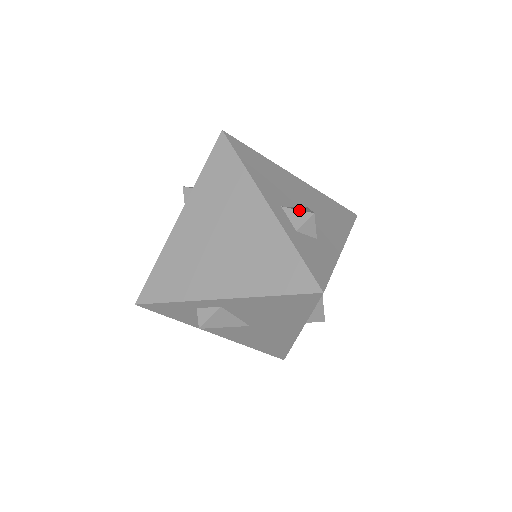
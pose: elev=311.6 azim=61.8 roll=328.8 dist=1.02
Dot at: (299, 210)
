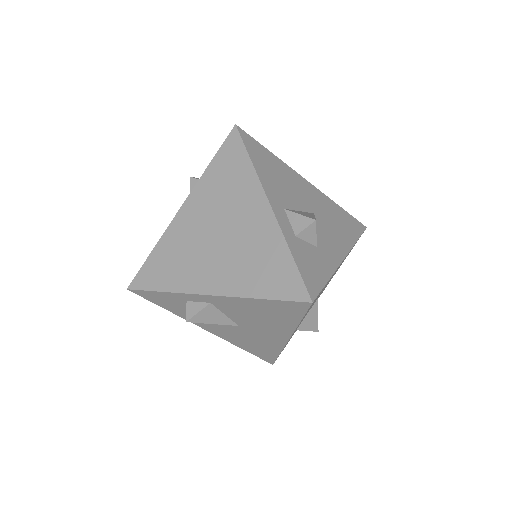
Dot at: (301, 215)
